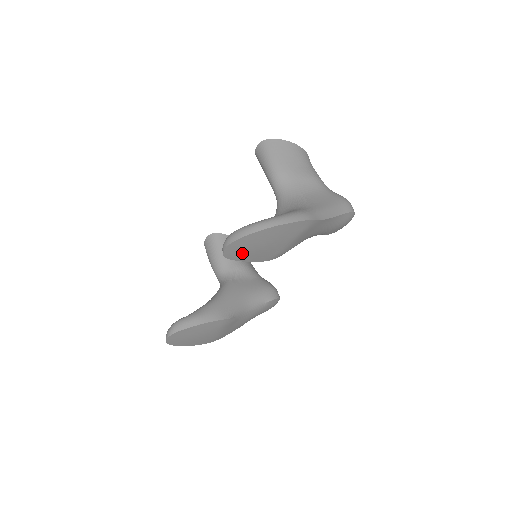
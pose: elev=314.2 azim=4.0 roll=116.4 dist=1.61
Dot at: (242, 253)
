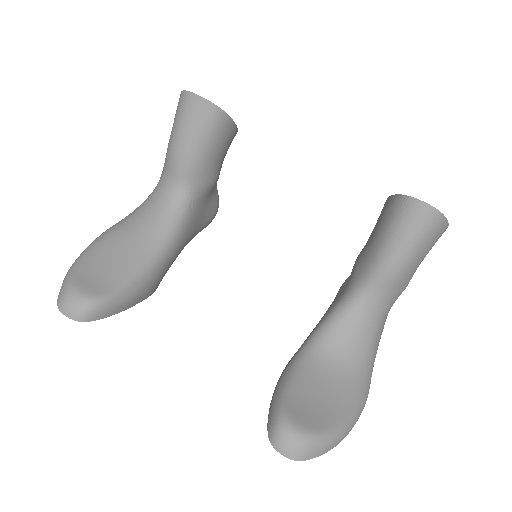
Dot at: occluded
